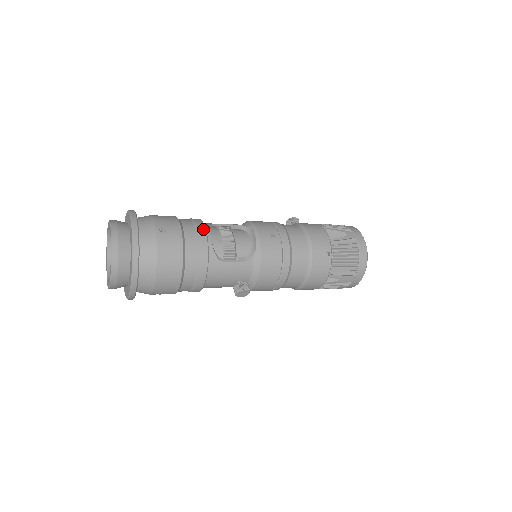
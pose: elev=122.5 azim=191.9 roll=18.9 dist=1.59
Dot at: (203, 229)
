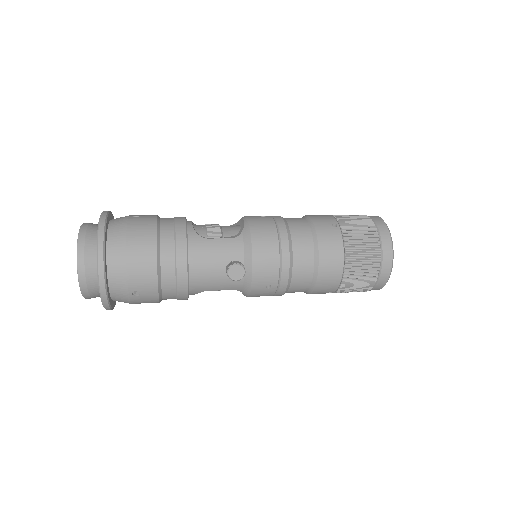
Dot at: occluded
